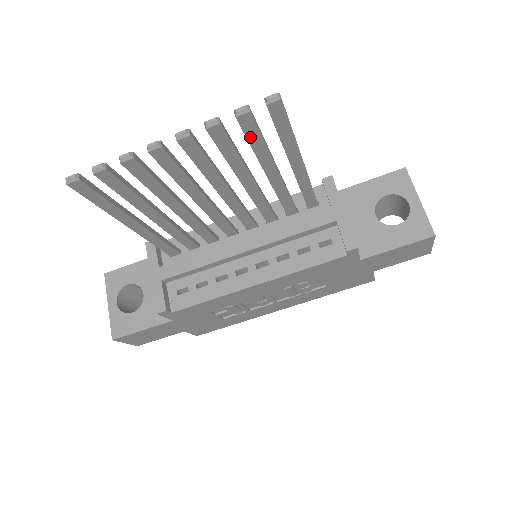
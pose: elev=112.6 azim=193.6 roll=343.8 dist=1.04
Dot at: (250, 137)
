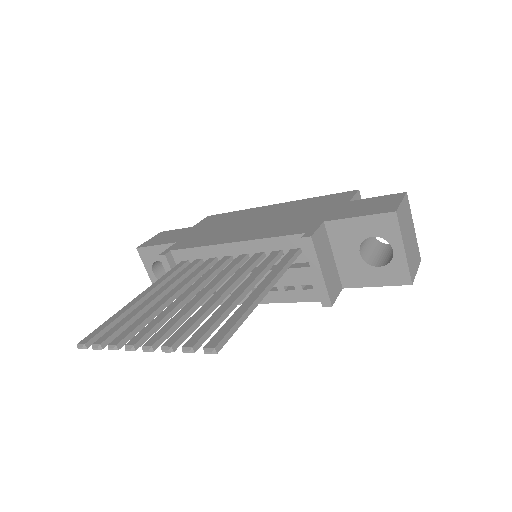
Dot at: occluded
